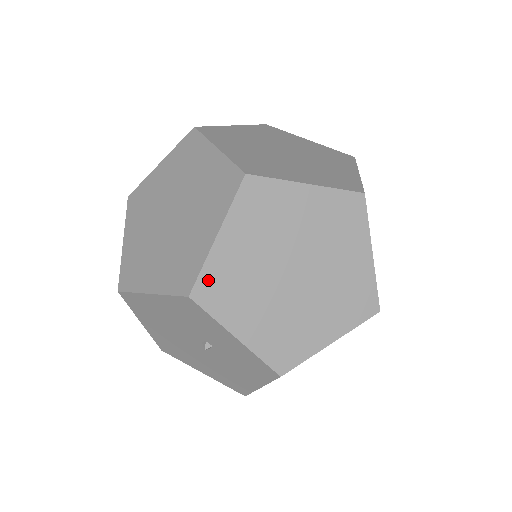
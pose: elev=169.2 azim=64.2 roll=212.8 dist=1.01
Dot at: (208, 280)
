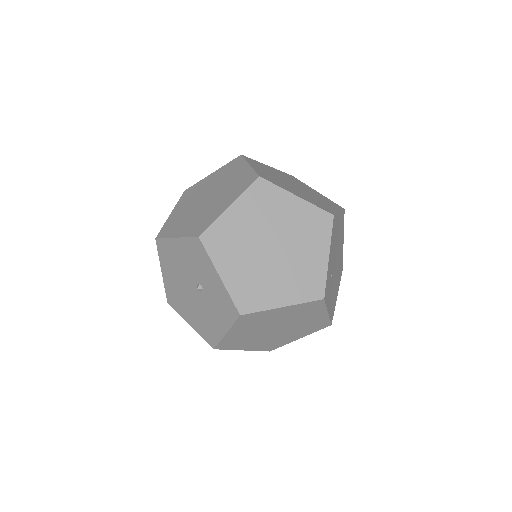
Dot at: (214, 231)
